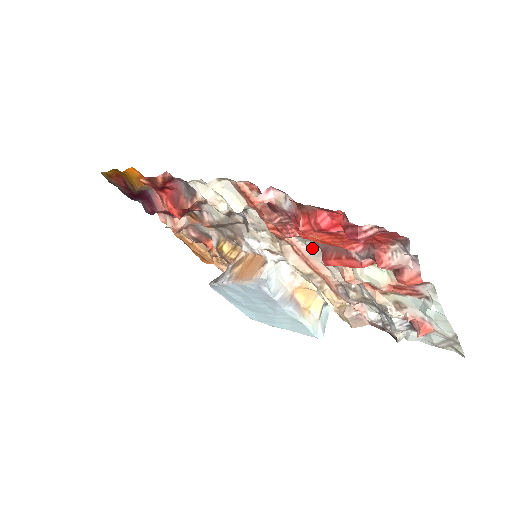
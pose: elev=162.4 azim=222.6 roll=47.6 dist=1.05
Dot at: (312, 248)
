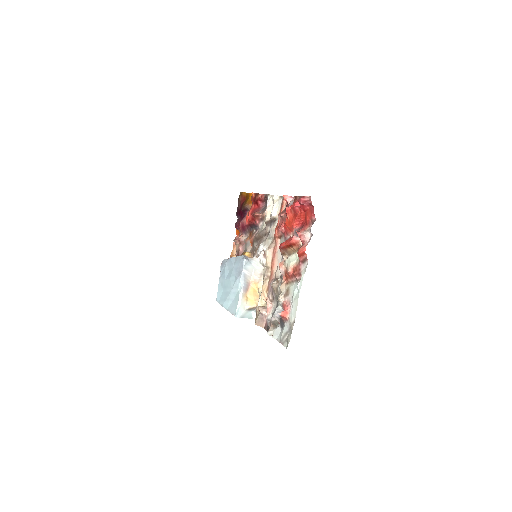
Dot at: occluded
